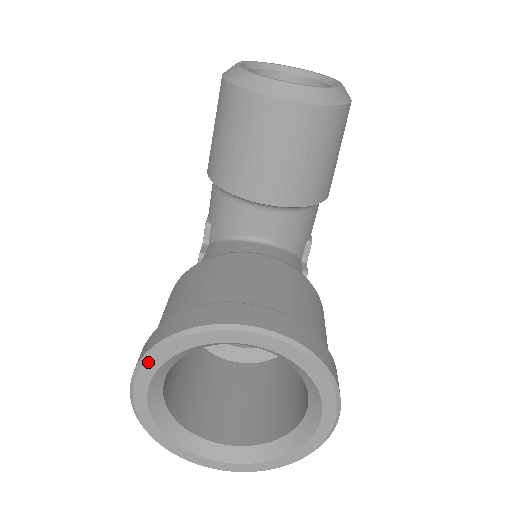
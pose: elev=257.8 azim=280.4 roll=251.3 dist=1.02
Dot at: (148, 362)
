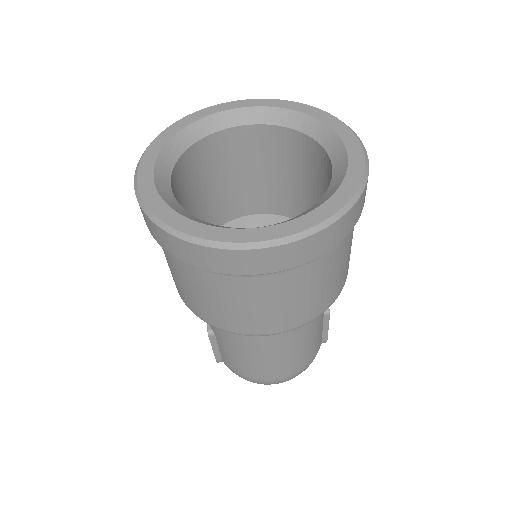
Dot at: (151, 146)
